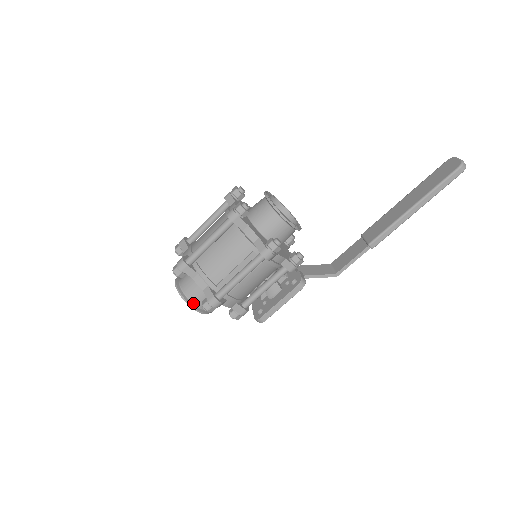
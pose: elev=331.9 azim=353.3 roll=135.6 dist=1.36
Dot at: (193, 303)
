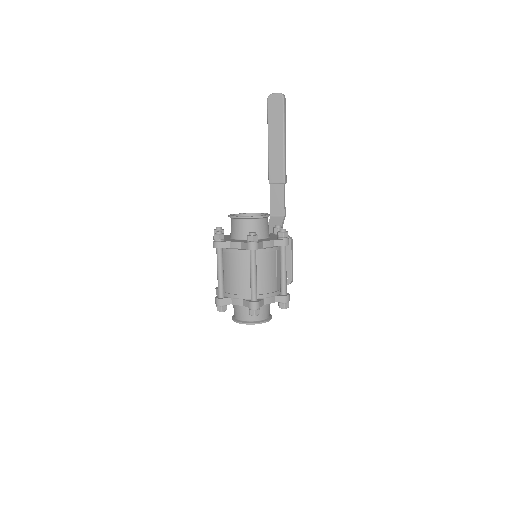
Dot at: (267, 318)
